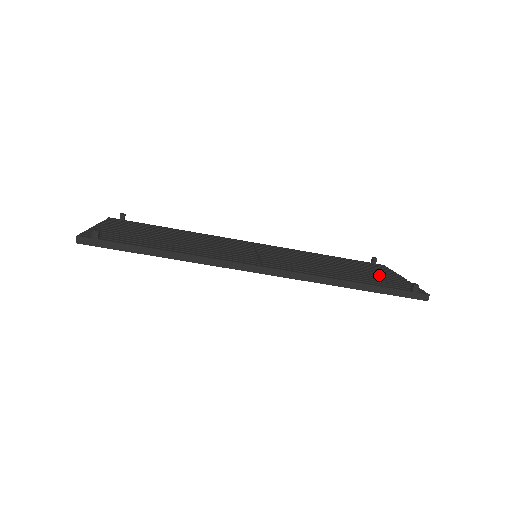
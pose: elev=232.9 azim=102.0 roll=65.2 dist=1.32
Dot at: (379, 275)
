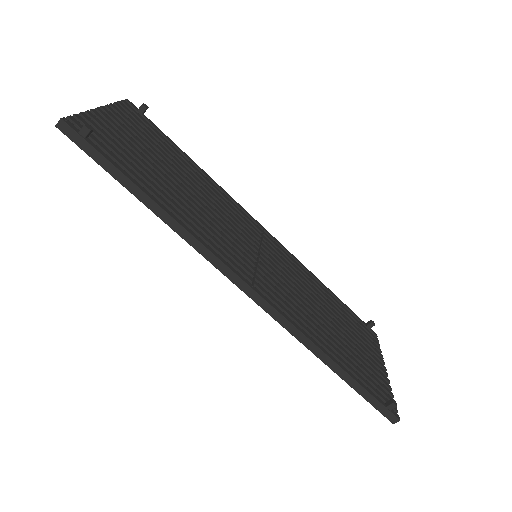
Dot at: (365, 355)
